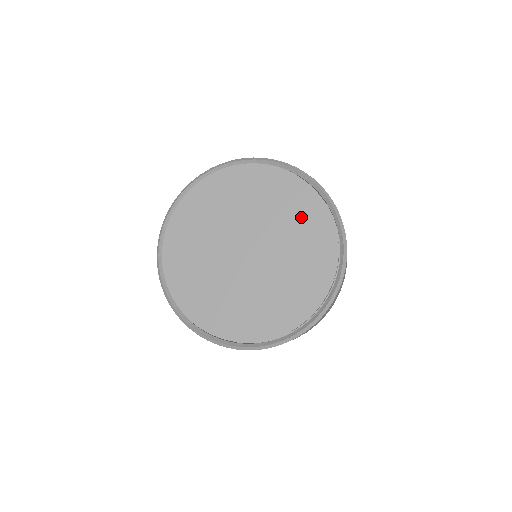
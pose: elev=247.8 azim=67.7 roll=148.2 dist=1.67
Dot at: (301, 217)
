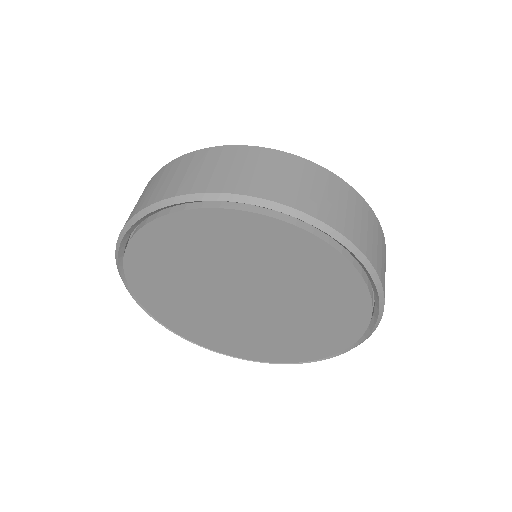
Dot at: (249, 244)
